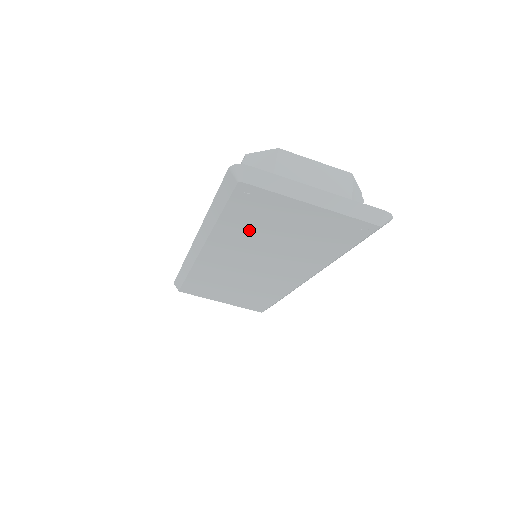
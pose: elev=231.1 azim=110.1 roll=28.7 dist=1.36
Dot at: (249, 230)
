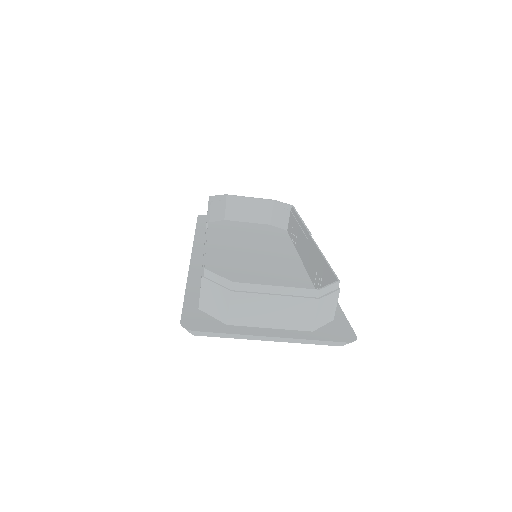
Dot at: occluded
